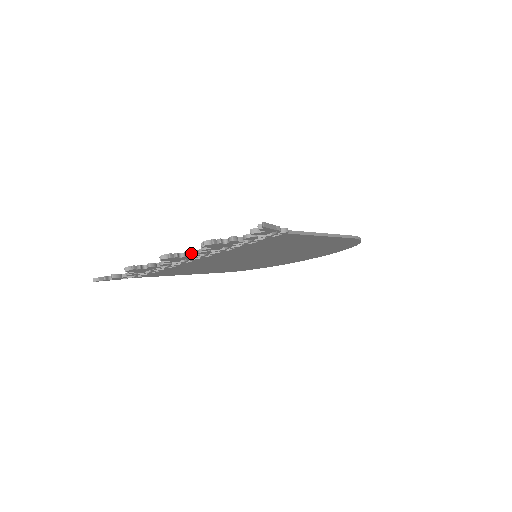
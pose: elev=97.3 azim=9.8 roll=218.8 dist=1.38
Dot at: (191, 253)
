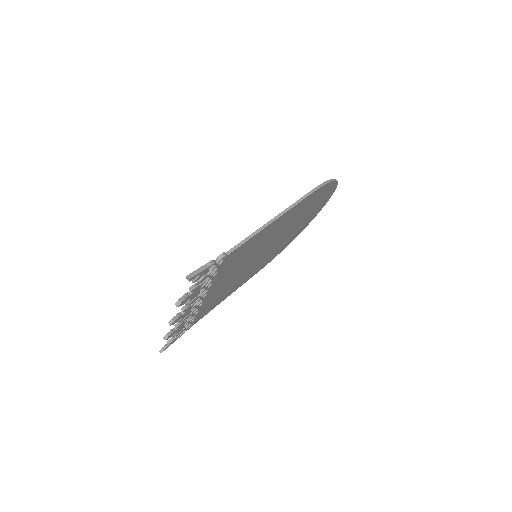
Dot at: (185, 308)
